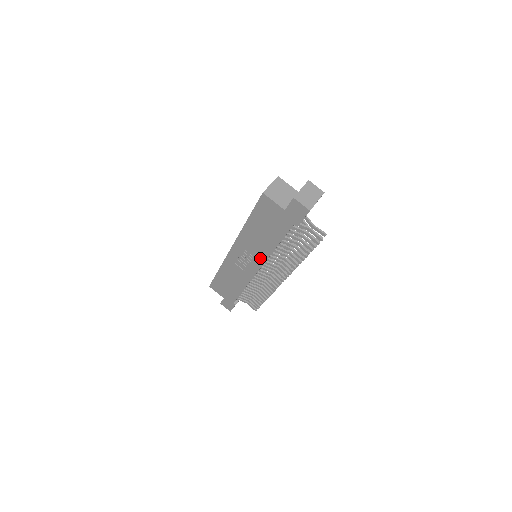
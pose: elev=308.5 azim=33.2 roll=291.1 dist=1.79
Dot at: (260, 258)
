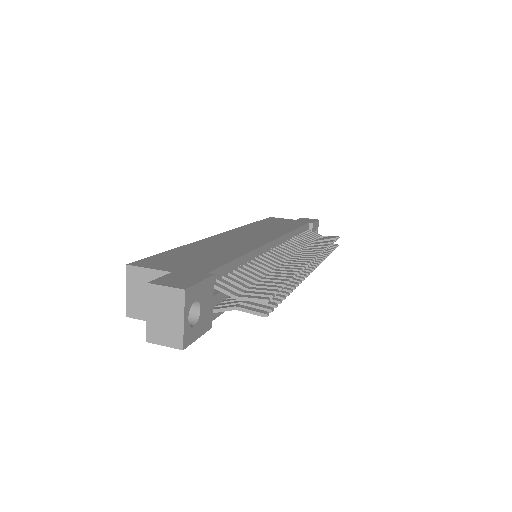
Dot at: occluded
